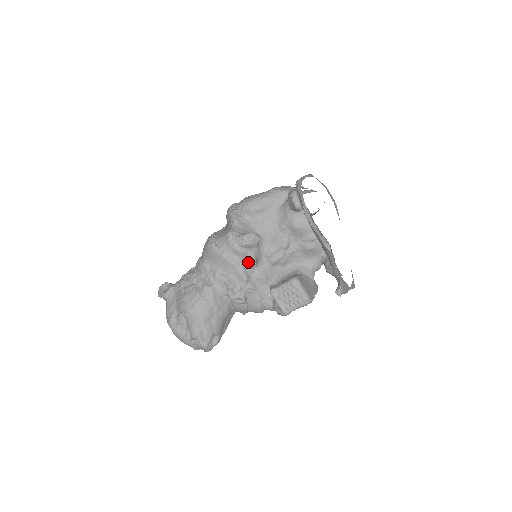
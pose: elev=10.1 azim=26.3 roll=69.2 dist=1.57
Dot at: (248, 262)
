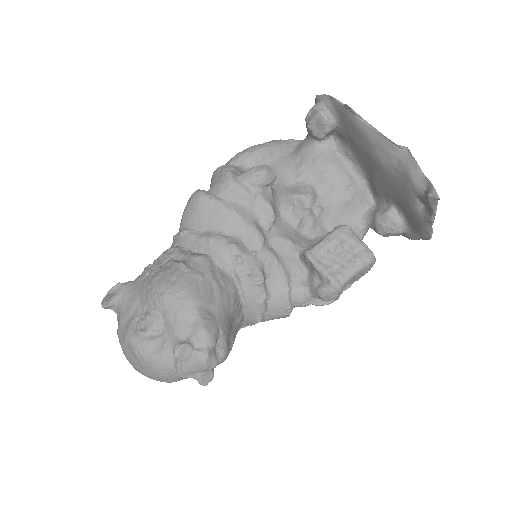
Dot at: (261, 214)
